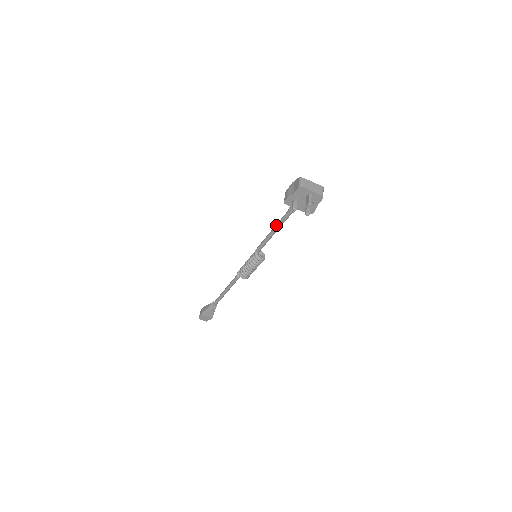
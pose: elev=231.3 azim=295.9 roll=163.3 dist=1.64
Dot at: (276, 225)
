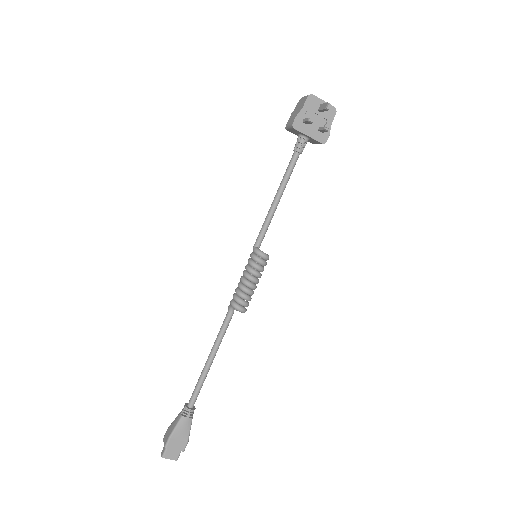
Dot at: (280, 184)
